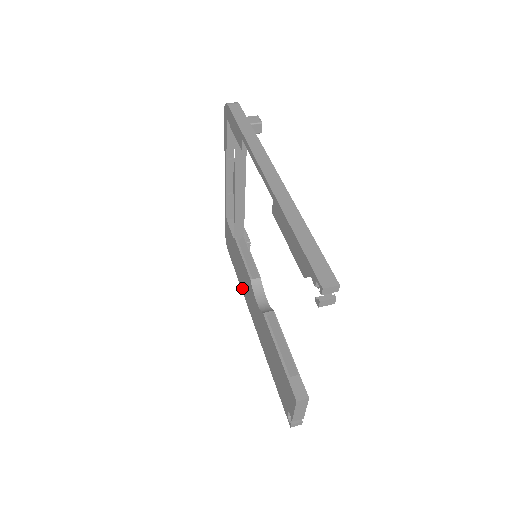
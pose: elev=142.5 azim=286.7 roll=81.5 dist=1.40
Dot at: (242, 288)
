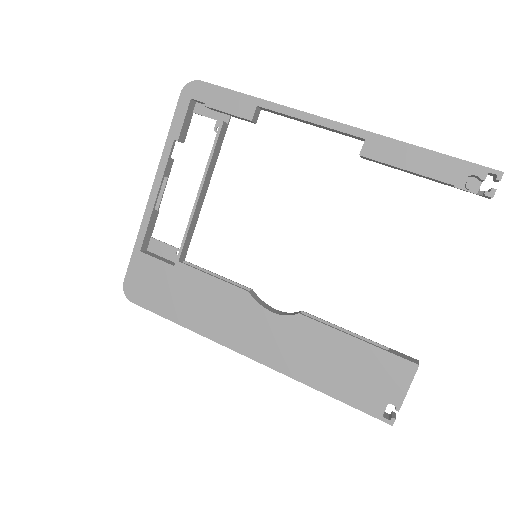
Dot at: (201, 328)
